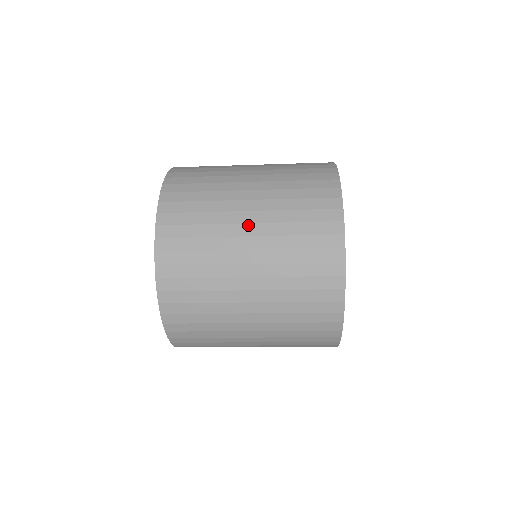
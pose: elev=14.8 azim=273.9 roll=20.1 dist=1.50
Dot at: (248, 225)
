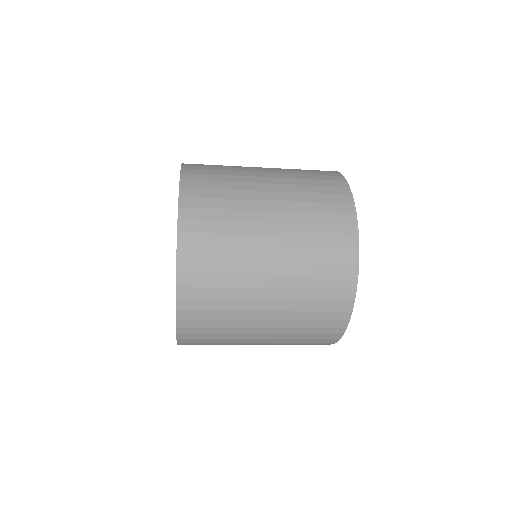
Dot at: (270, 213)
